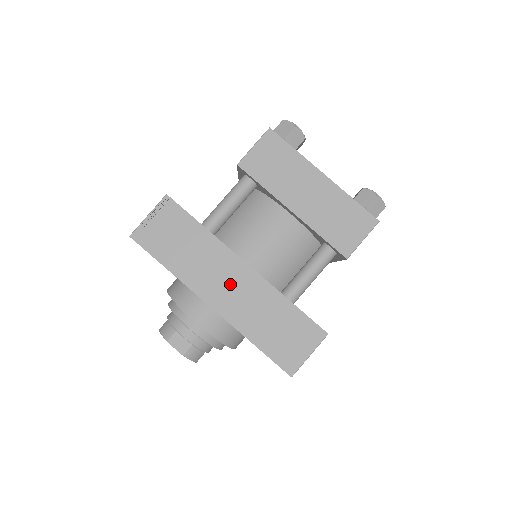
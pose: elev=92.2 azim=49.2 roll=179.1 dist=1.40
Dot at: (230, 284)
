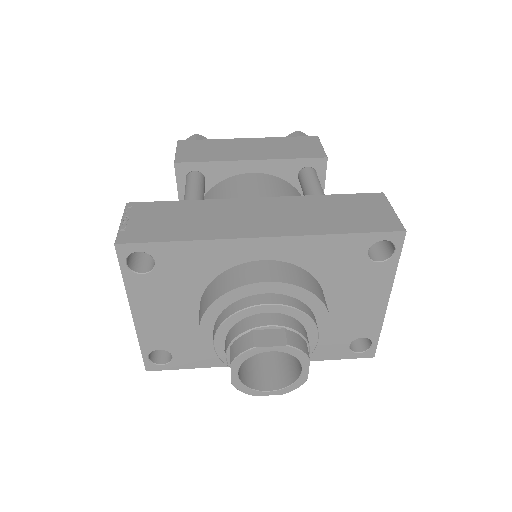
Dot at: (261, 215)
